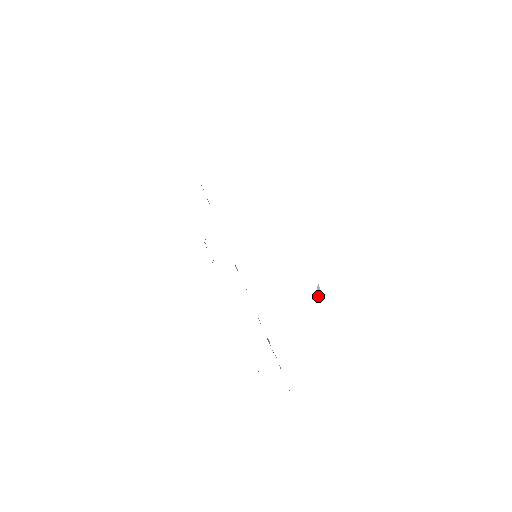
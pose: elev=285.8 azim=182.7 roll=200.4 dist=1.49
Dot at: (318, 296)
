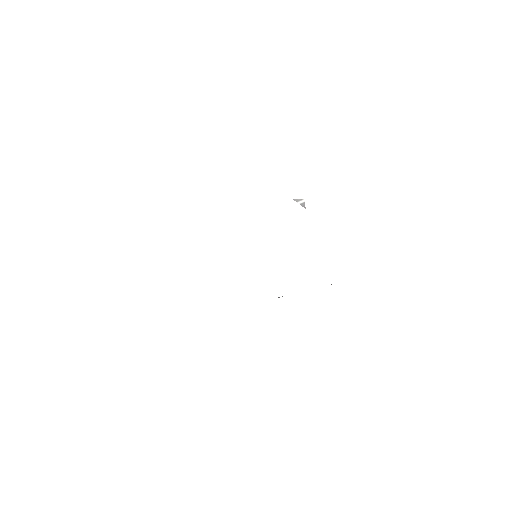
Dot at: (303, 202)
